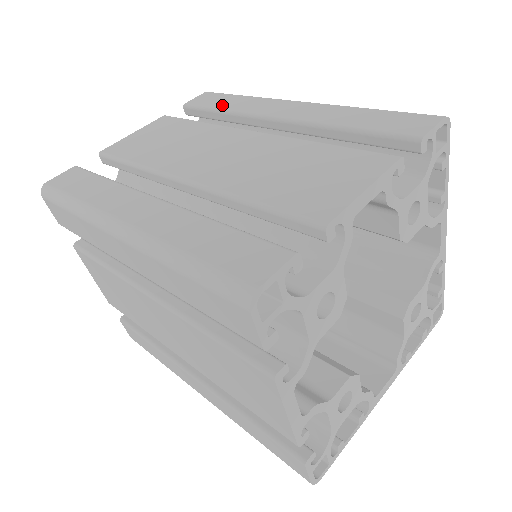
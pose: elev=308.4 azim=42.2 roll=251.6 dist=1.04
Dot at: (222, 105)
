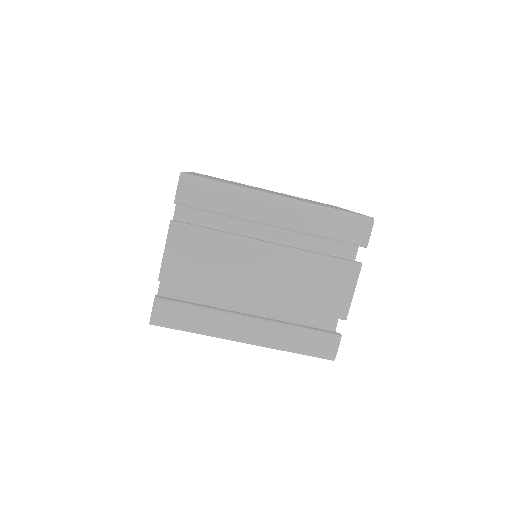
Dot at: (216, 206)
